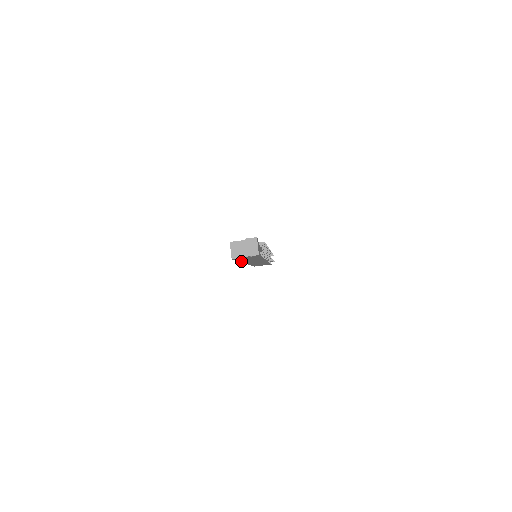
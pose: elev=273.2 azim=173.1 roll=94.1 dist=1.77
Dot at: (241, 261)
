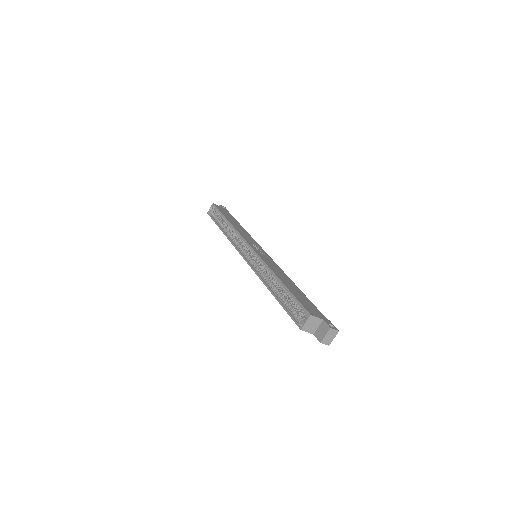
Dot at: (271, 292)
